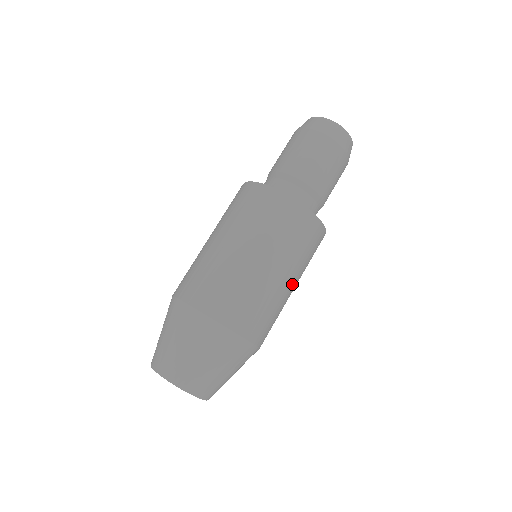
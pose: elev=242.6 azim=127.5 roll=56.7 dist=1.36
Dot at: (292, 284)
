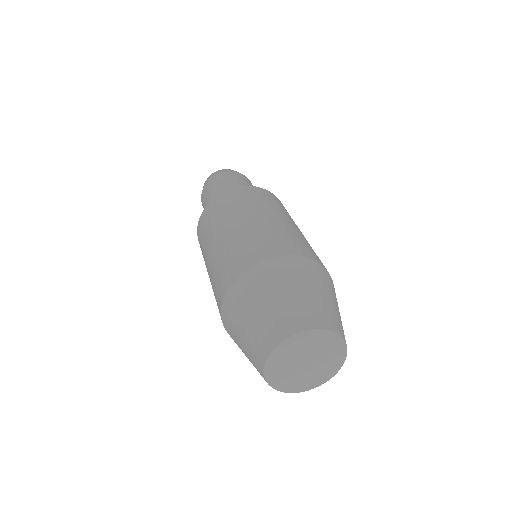
Dot at: (284, 220)
